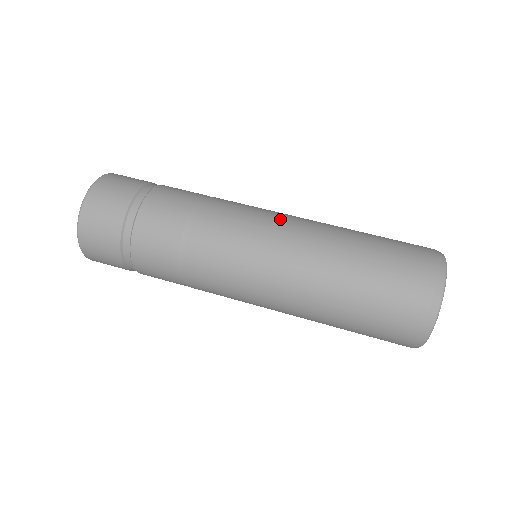
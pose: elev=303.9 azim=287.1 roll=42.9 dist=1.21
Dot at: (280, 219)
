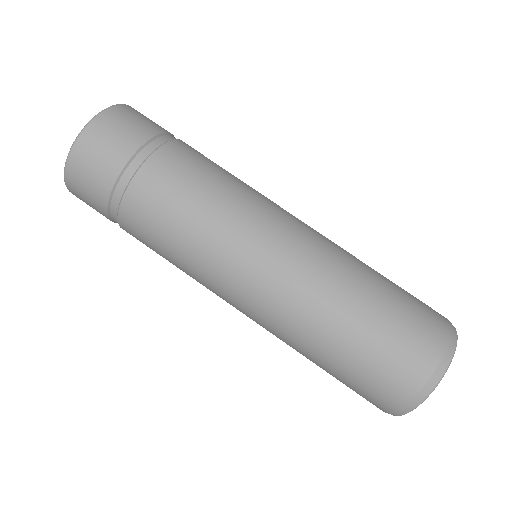
Dot at: (303, 223)
